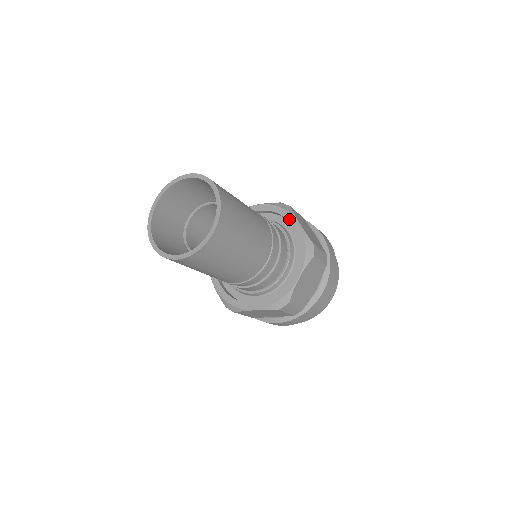
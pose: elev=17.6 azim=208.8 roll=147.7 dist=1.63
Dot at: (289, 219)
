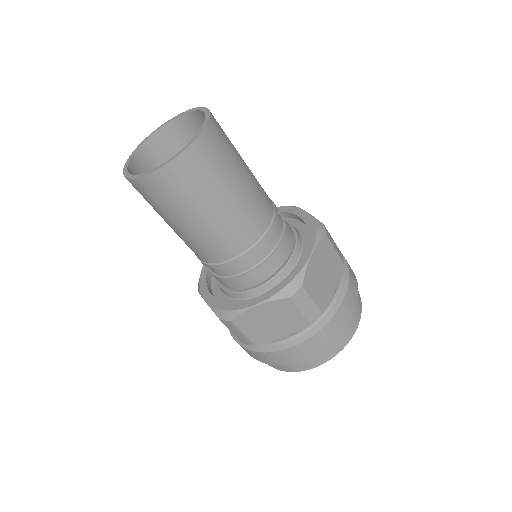
Dot at: (308, 244)
